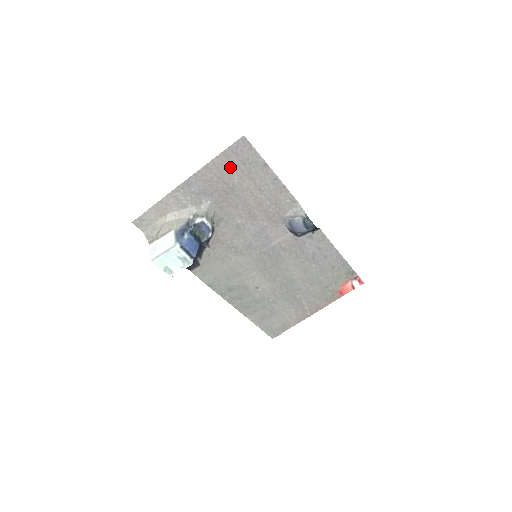
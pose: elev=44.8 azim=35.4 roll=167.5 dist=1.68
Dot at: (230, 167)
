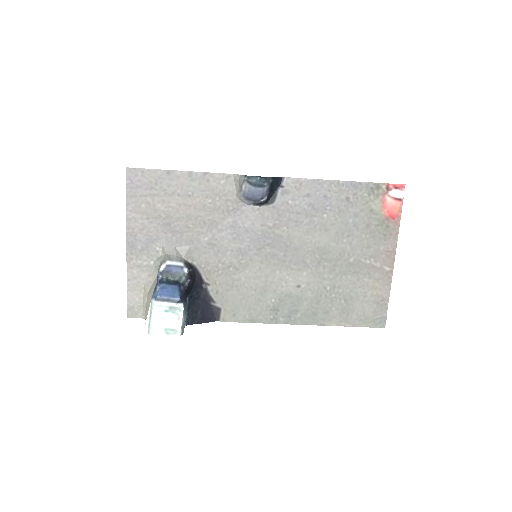
Dot at: (145, 202)
